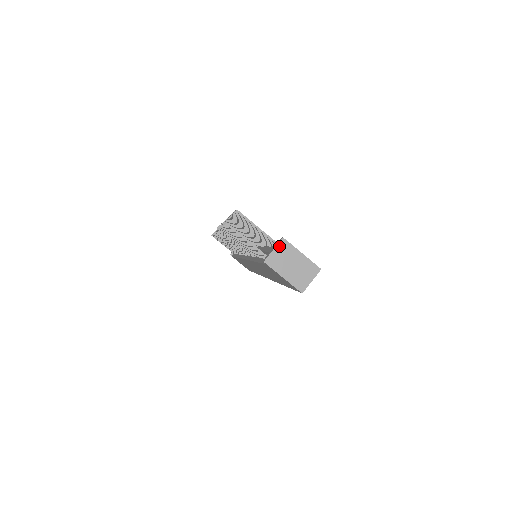
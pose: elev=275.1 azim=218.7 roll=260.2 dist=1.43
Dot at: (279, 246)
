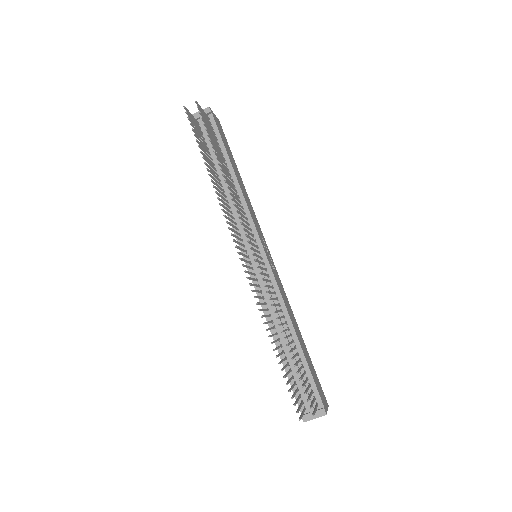
Dot at: occluded
